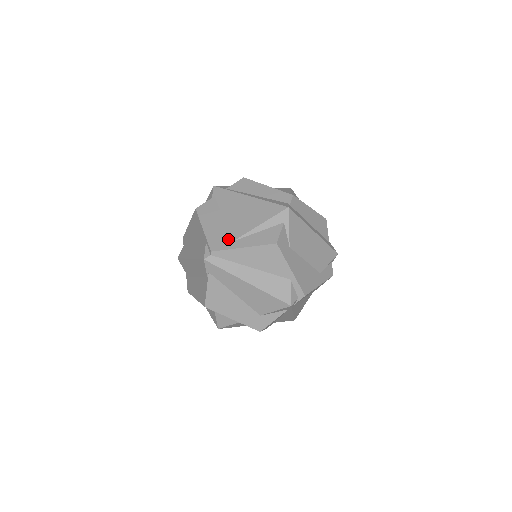
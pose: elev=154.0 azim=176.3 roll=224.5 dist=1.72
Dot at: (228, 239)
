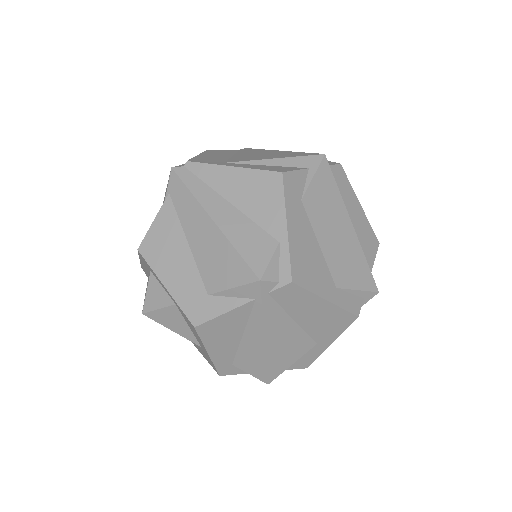
Dot at: (220, 161)
